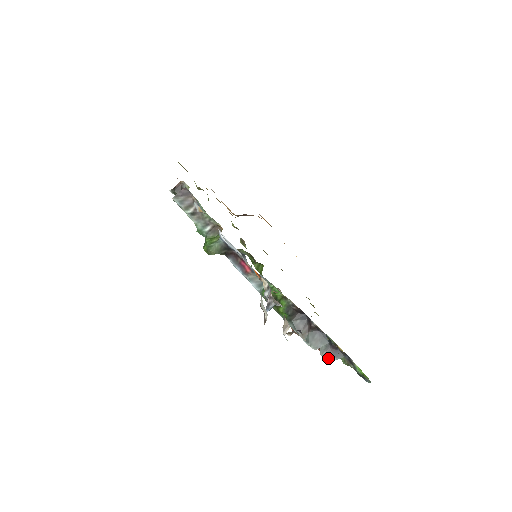
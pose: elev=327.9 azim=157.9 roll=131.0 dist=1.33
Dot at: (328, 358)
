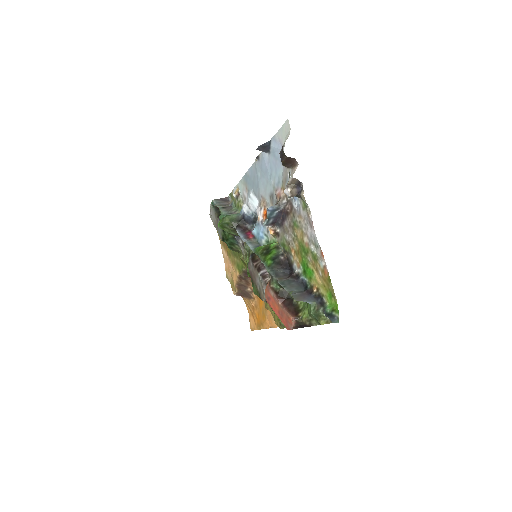
Dot at: (298, 298)
